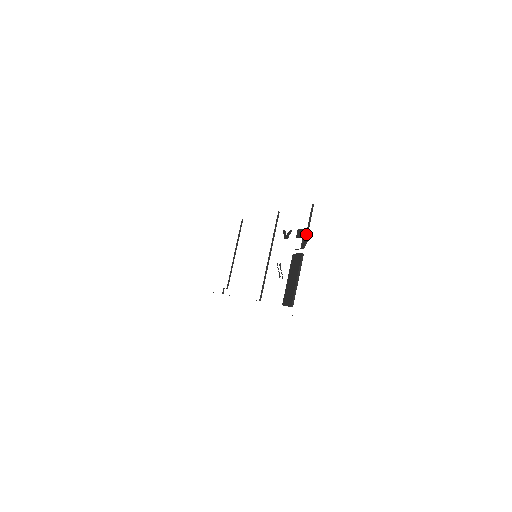
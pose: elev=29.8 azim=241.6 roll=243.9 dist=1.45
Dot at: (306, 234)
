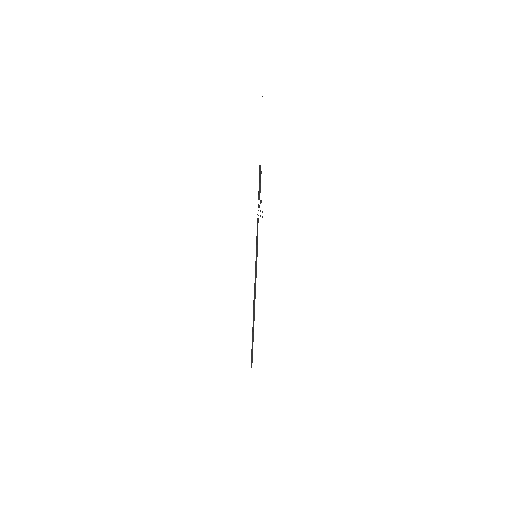
Dot at: (259, 170)
